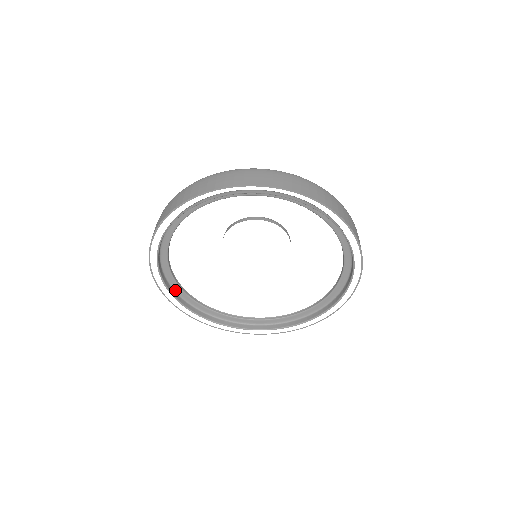
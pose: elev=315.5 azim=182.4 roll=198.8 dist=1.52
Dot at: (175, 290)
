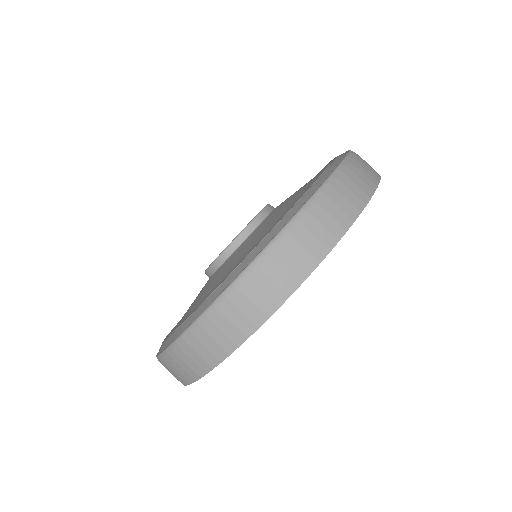
Dot at: occluded
